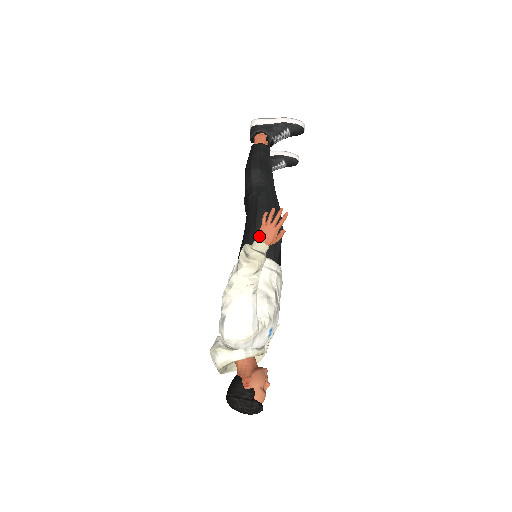
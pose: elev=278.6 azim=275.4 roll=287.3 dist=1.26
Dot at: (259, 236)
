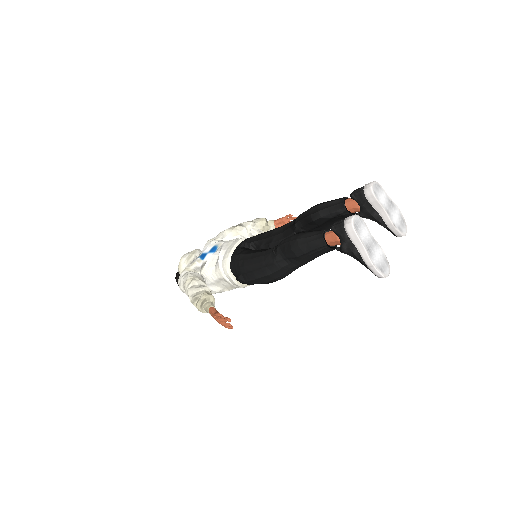
Dot at: (209, 310)
